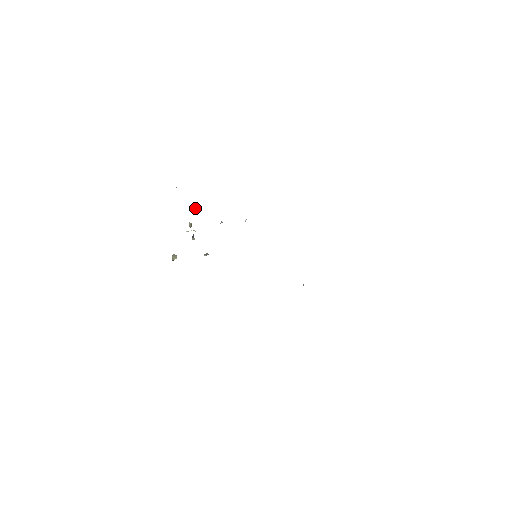
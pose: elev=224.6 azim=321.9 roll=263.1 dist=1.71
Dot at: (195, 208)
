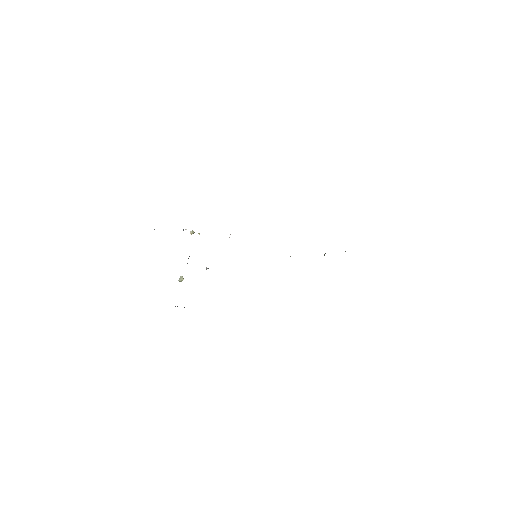
Dot at: (183, 230)
